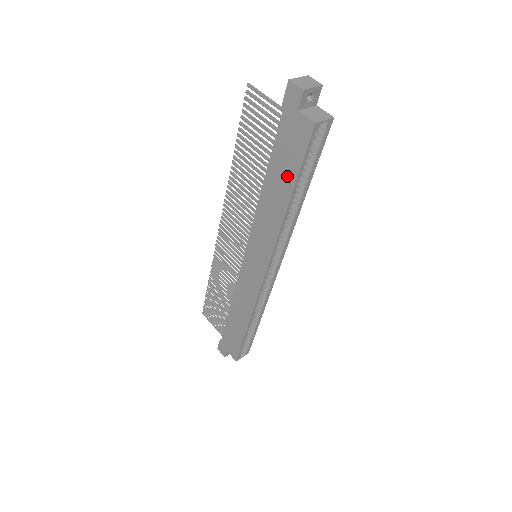
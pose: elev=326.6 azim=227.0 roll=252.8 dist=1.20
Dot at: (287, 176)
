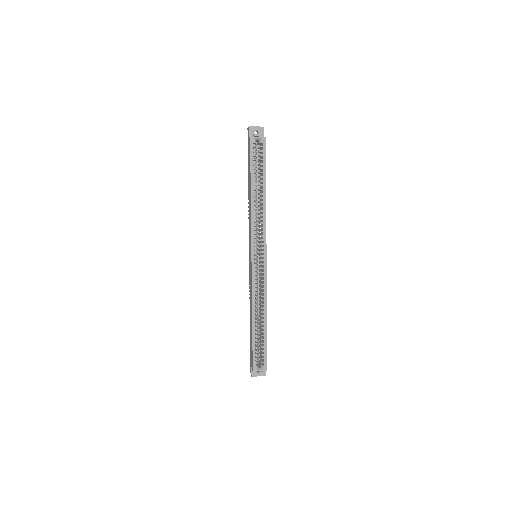
Dot at: occluded
